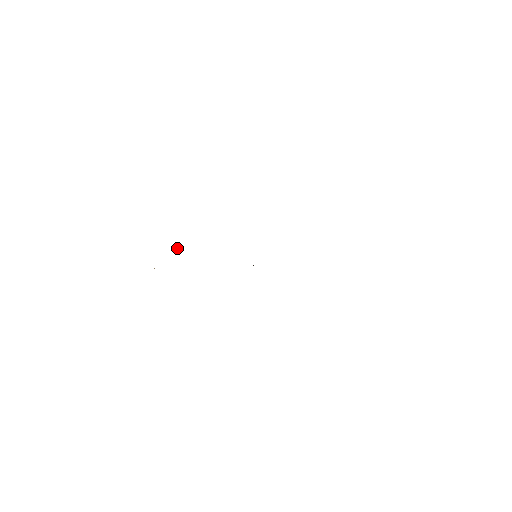
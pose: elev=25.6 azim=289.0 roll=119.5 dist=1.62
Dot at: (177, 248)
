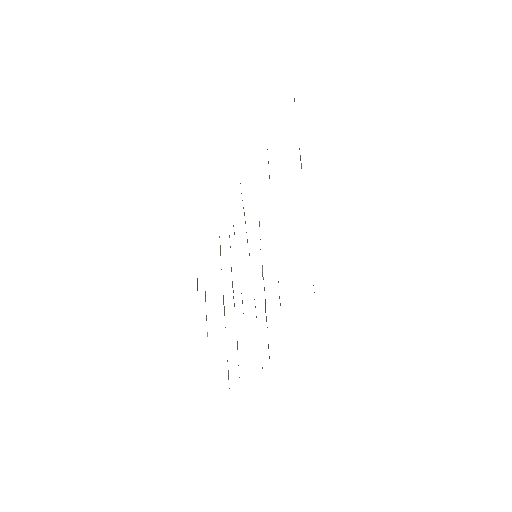
Dot at: (205, 292)
